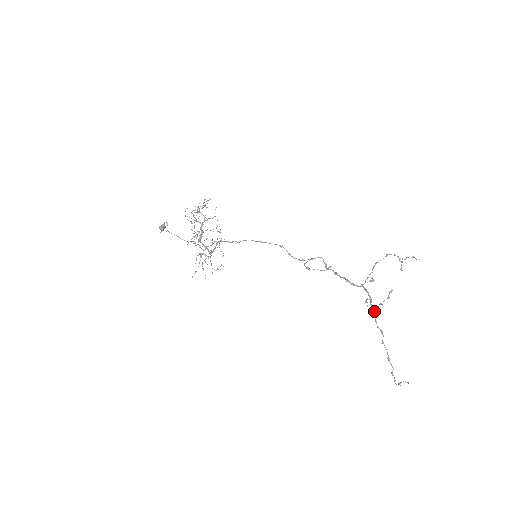
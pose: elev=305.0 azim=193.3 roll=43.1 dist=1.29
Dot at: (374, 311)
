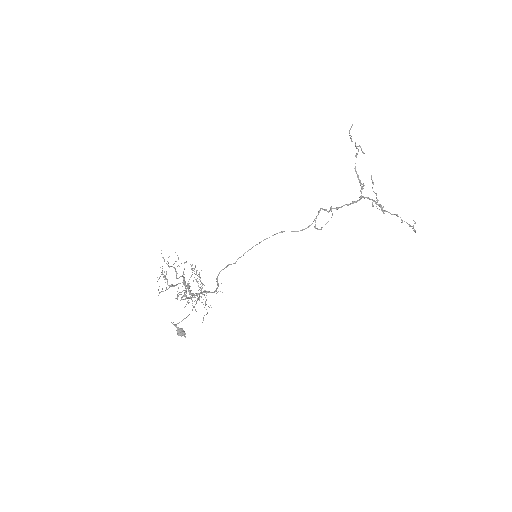
Dot at: occluded
